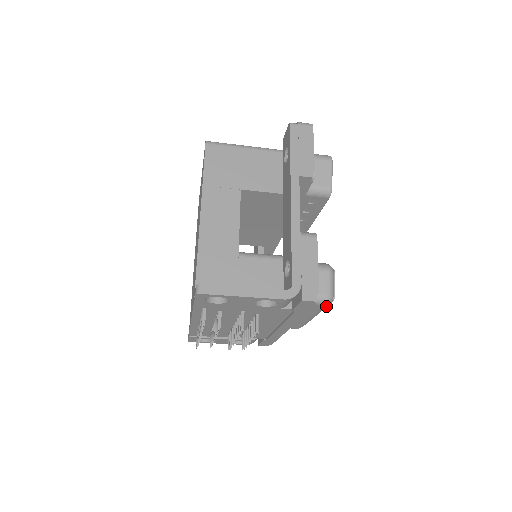
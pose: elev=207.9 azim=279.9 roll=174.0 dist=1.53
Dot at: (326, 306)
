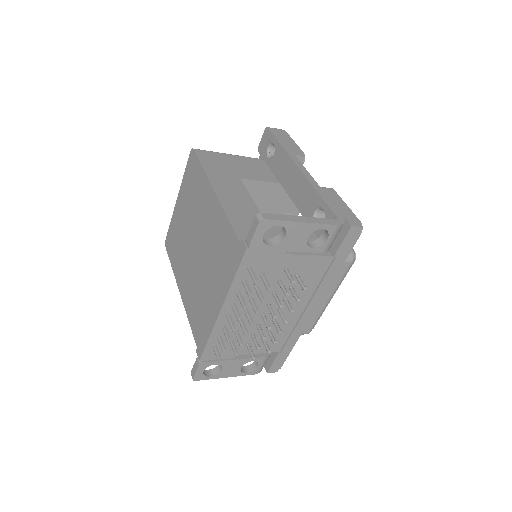
Dot at: (350, 266)
